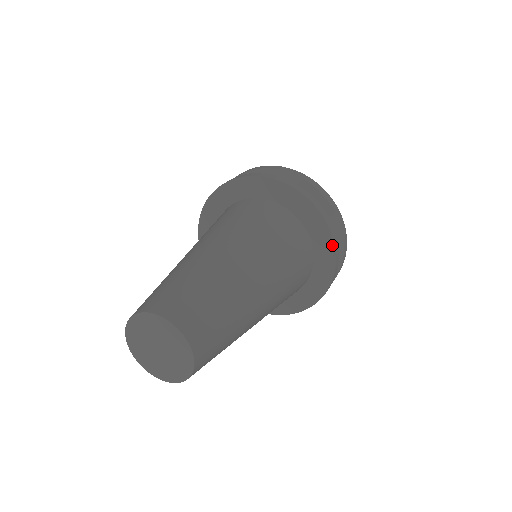
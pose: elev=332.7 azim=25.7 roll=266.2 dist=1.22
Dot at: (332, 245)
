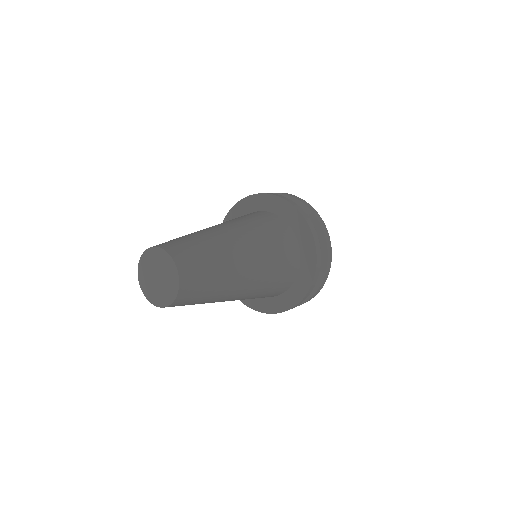
Dot at: (314, 248)
